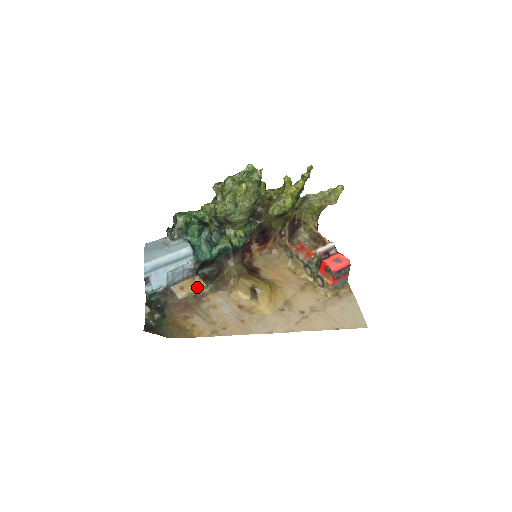
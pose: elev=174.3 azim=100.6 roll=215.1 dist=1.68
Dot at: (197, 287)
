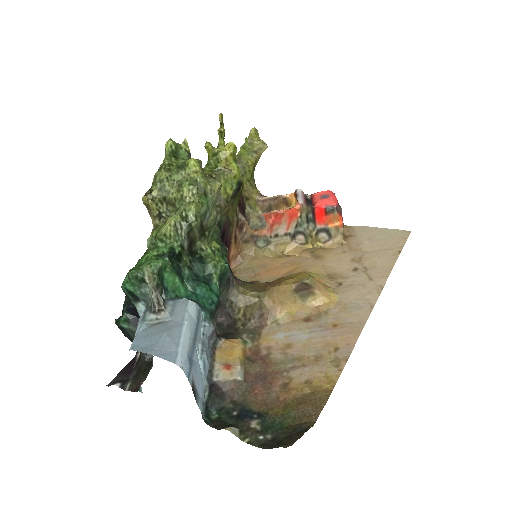
Dot at: (238, 349)
